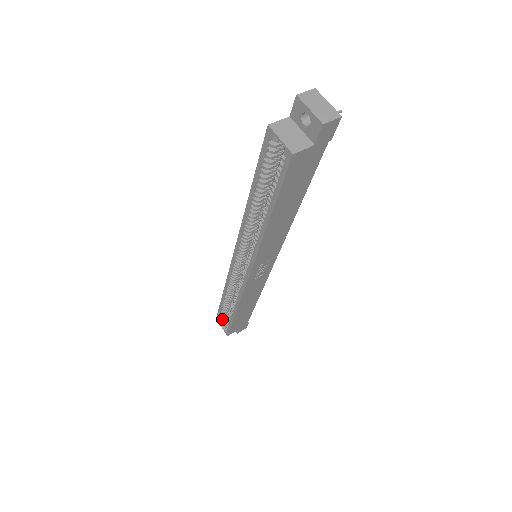
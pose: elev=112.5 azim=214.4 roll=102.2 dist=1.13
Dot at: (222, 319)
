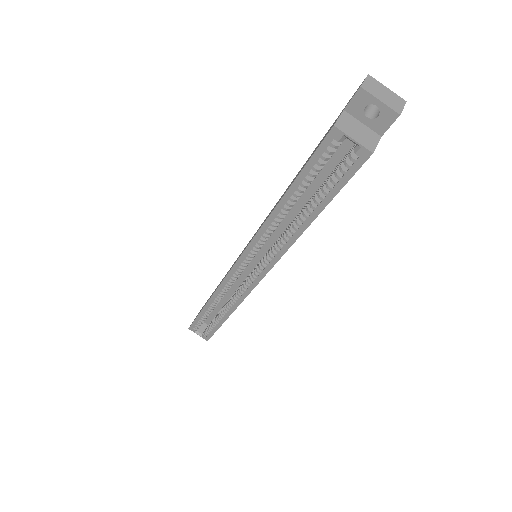
Dot at: occluded
